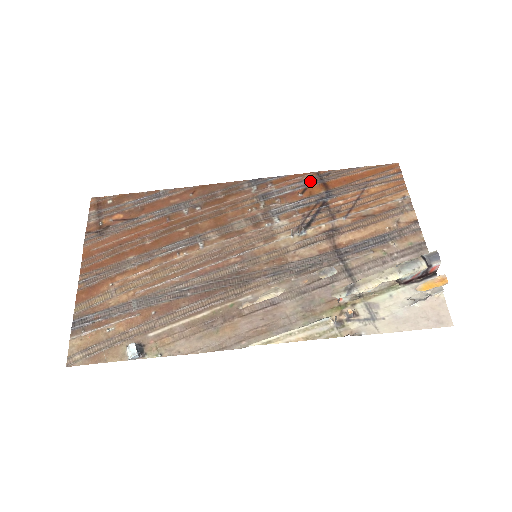
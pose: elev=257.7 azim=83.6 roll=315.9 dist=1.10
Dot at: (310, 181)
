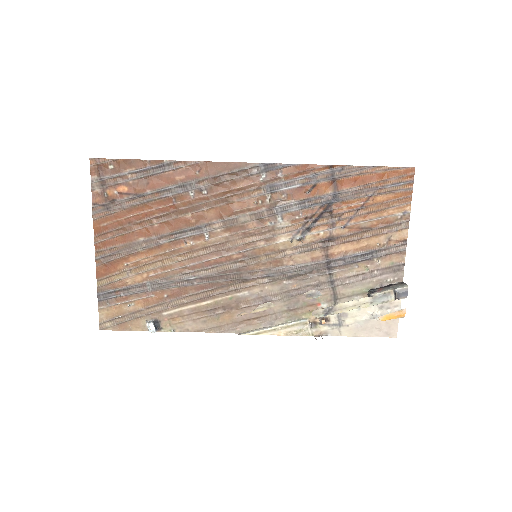
Dot at: (321, 176)
